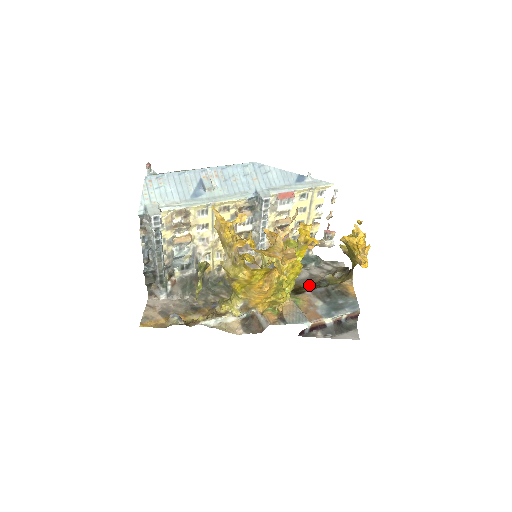
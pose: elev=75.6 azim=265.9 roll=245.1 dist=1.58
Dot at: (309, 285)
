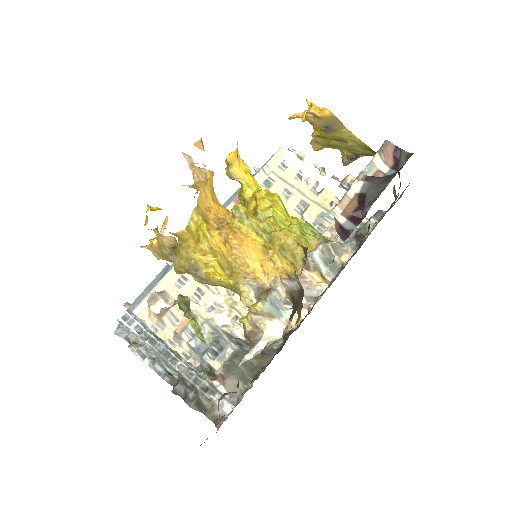
Dot at: occluded
